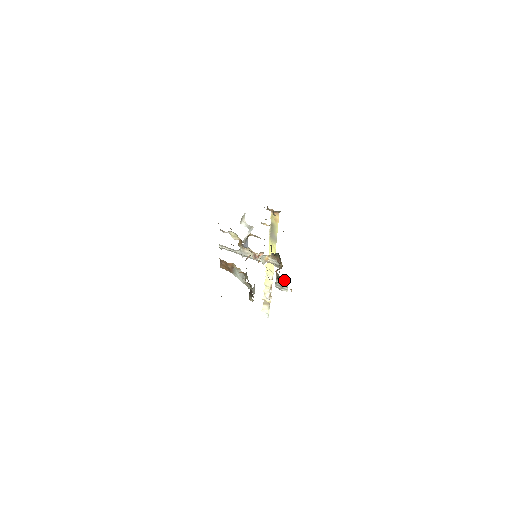
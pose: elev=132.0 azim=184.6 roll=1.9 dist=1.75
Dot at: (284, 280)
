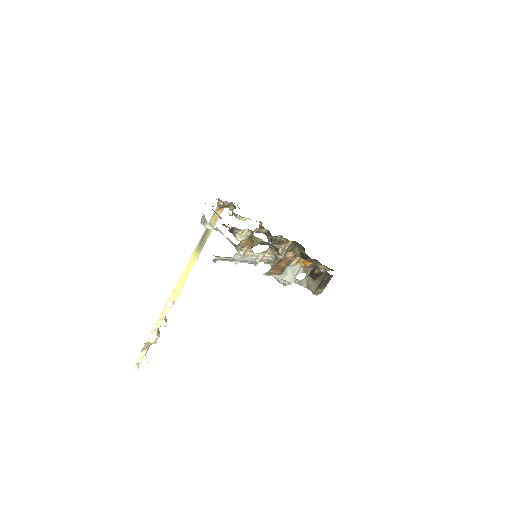
Dot at: occluded
